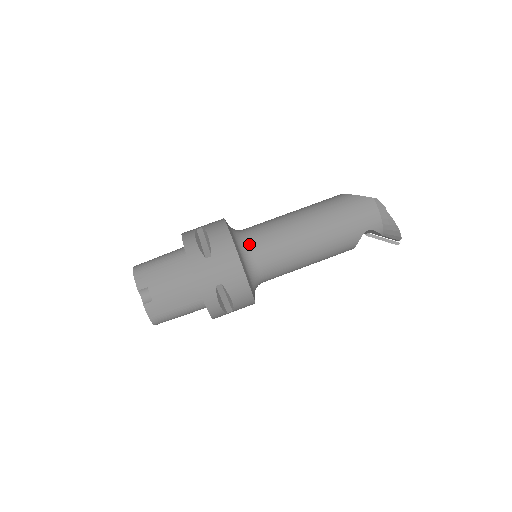
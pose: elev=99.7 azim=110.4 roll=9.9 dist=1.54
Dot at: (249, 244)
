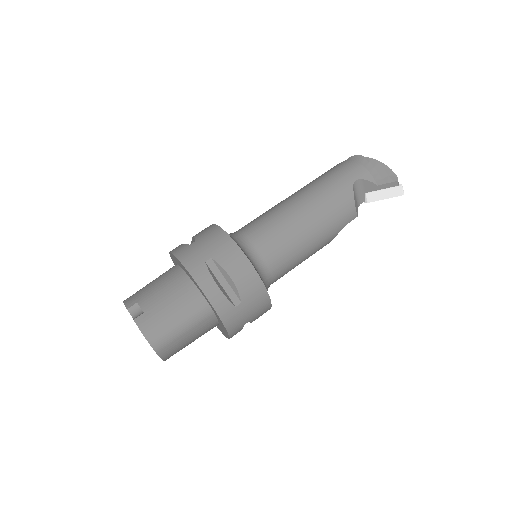
Dot at: (238, 232)
